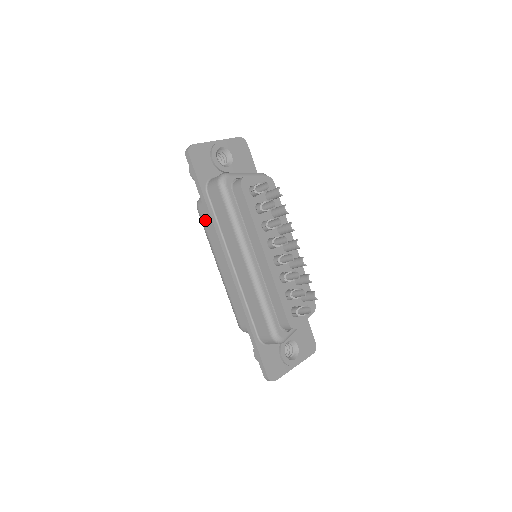
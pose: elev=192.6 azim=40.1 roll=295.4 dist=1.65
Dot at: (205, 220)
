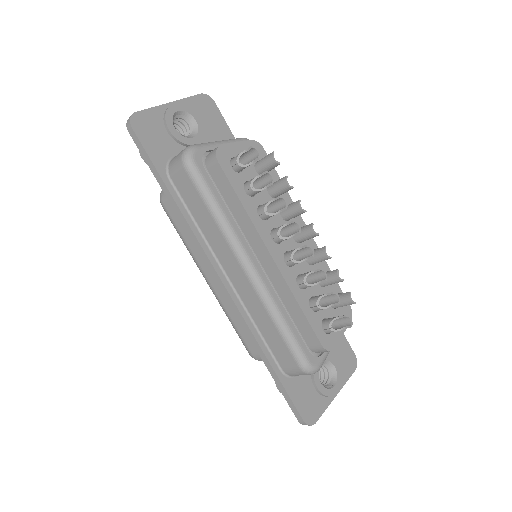
Dot at: (175, 219)
